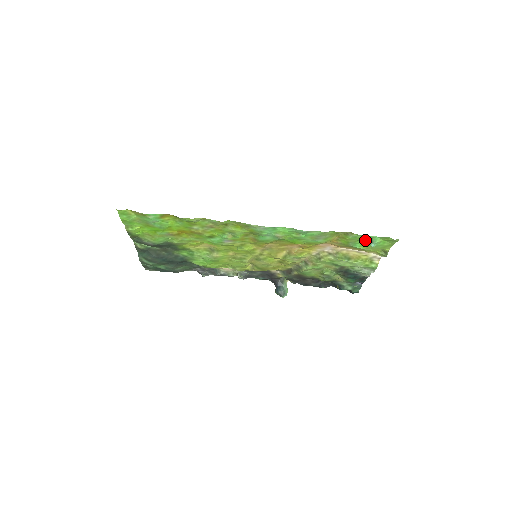
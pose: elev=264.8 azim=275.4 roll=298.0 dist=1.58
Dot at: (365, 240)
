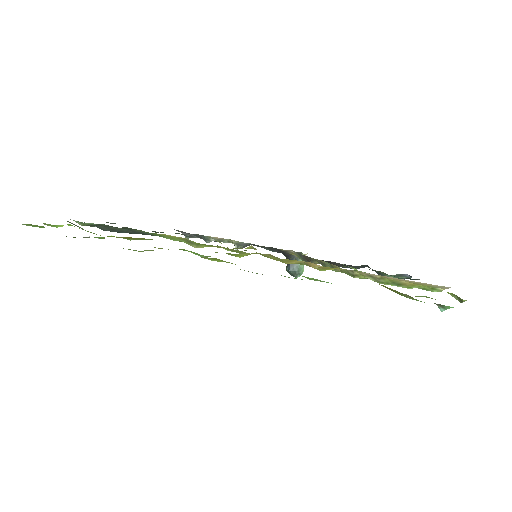
Dot at: occluded
